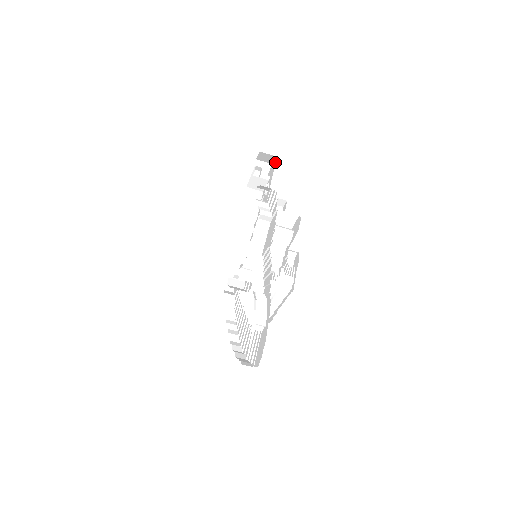
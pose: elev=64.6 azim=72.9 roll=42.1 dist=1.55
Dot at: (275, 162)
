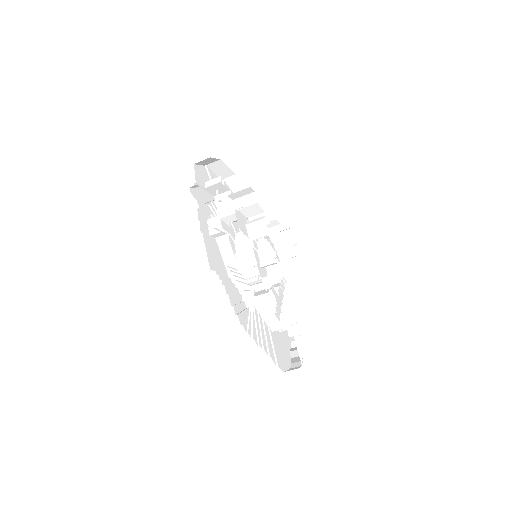
Dot at: occluded
